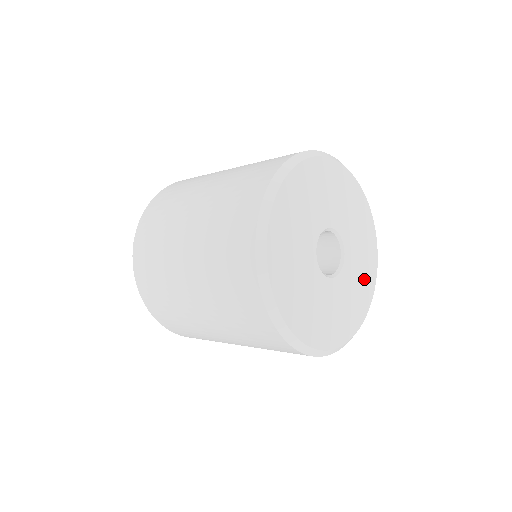
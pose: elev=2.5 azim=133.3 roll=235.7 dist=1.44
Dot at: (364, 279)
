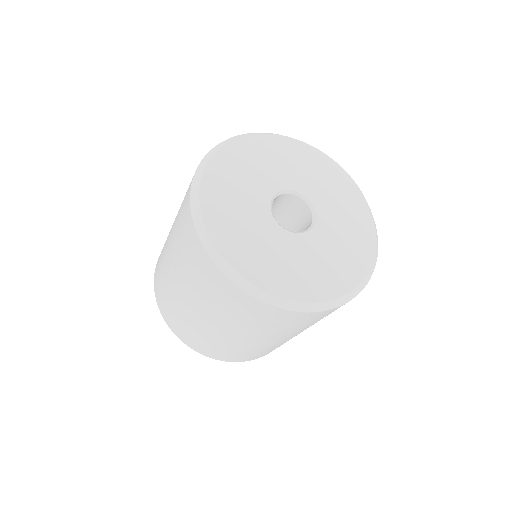
Dot at: (352, 248)
